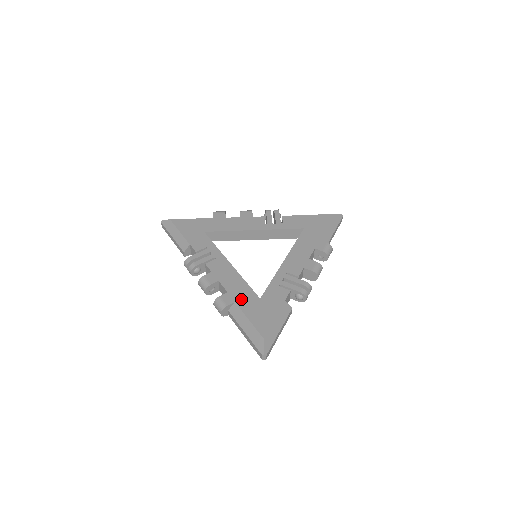
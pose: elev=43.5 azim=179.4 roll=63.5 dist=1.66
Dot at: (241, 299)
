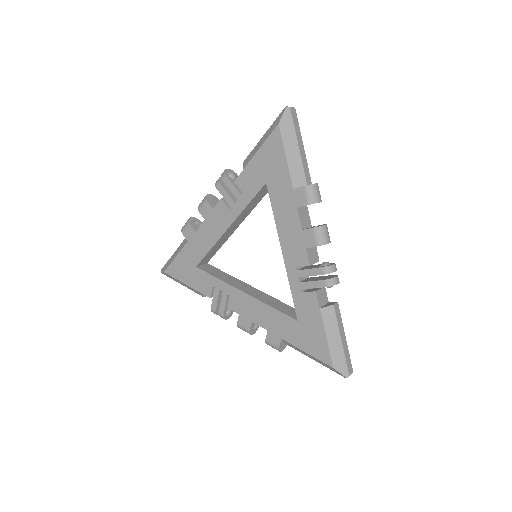
Dot at: (283, 332)
